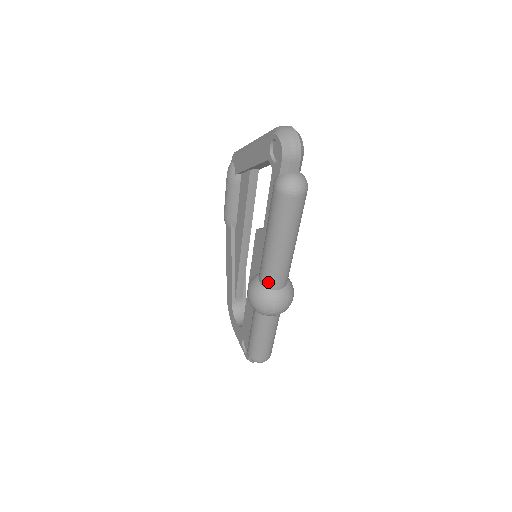
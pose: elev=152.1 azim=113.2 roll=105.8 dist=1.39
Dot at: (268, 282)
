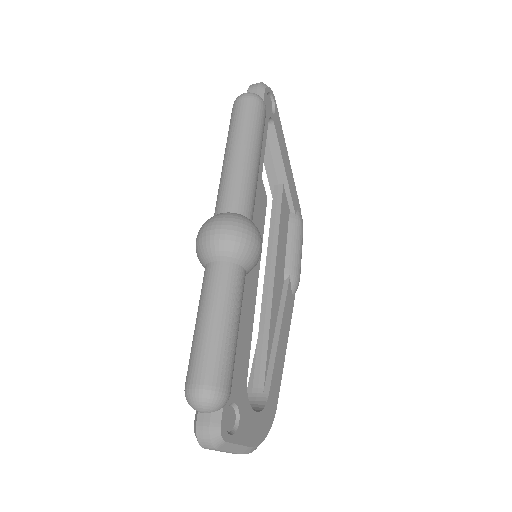
Dot at: (216, 208)
